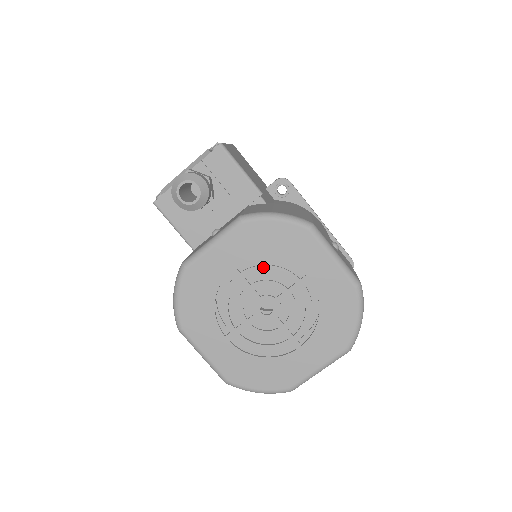
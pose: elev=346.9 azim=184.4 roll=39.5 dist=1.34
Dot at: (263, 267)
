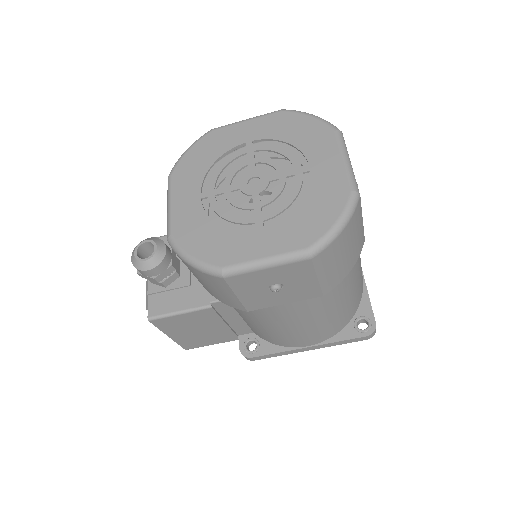
Dot at: (216, 172)
